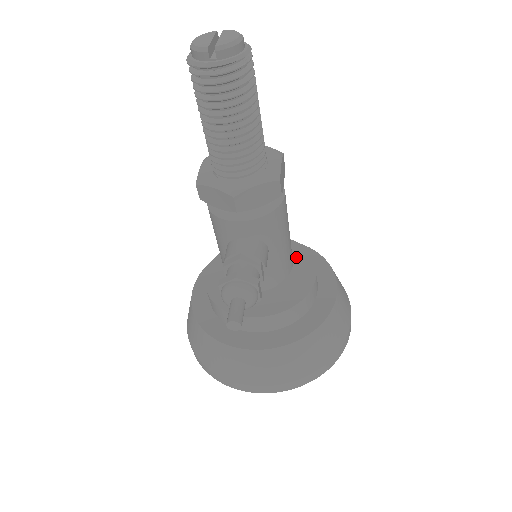
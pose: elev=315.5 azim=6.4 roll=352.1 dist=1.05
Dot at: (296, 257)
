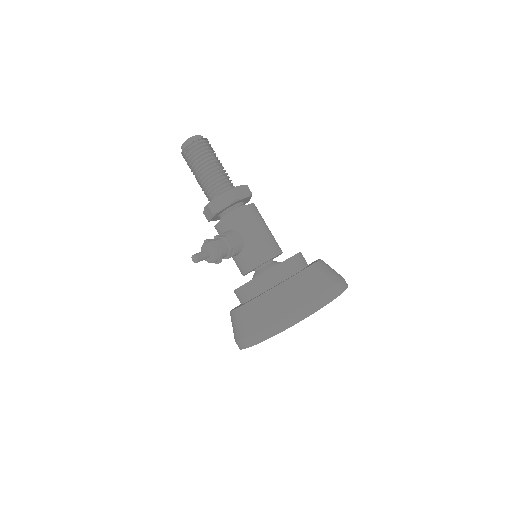
Dot at: occluded
